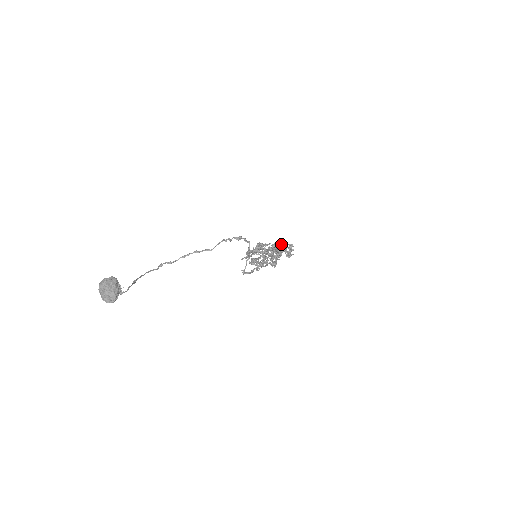
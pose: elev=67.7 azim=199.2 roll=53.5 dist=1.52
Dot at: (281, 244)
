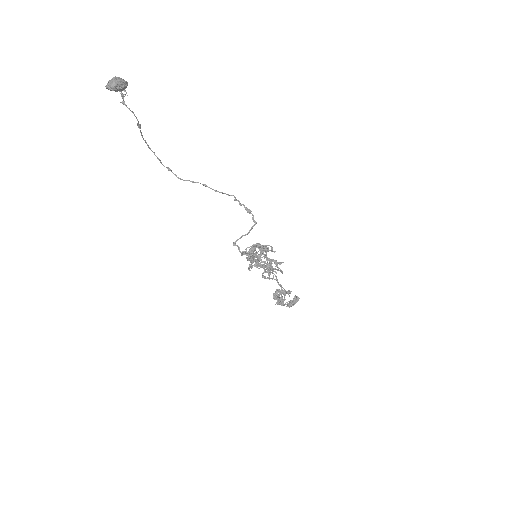
Dot at: (288, 292)
